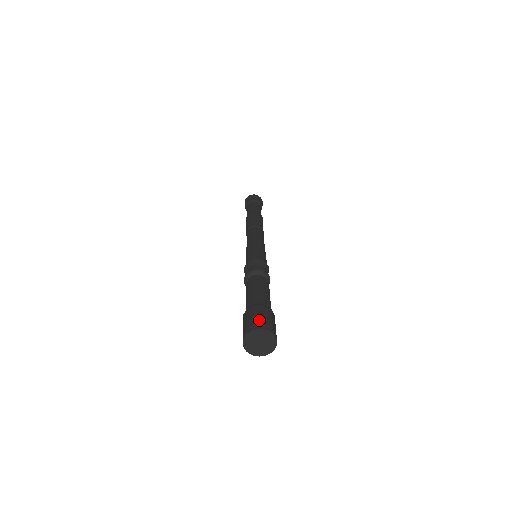
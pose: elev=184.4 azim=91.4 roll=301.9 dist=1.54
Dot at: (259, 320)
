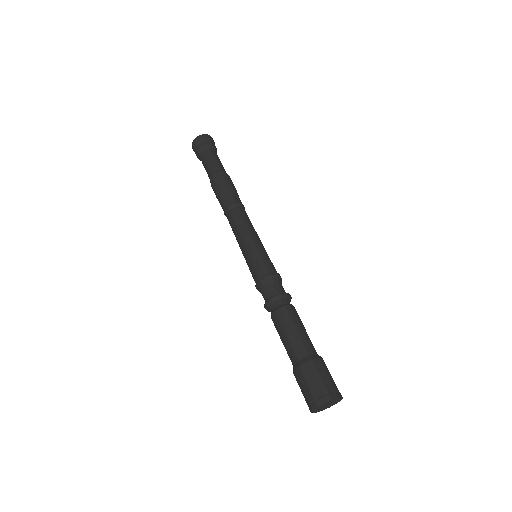
Dot at: (325, 386)
